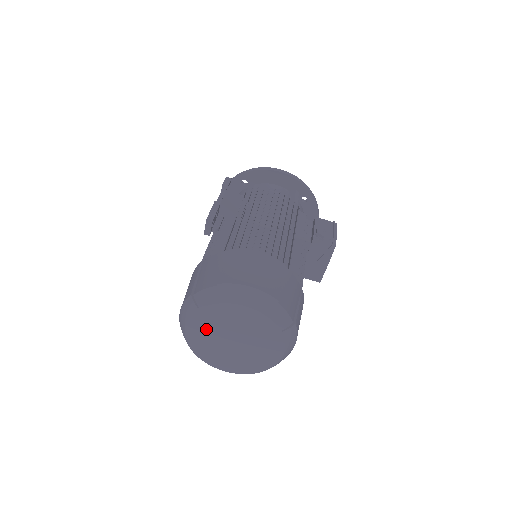
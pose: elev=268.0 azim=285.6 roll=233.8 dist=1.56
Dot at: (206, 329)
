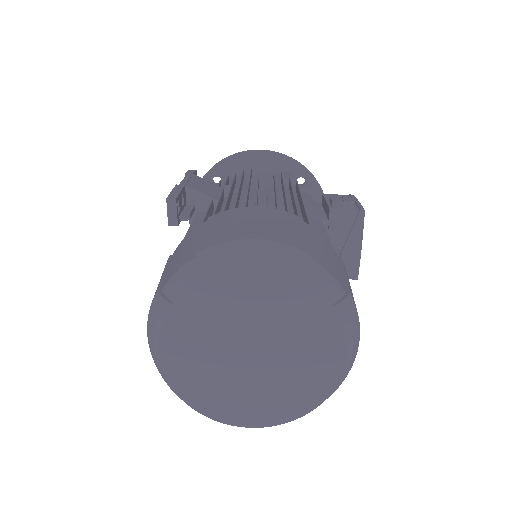
Dot at: (197, 345)
